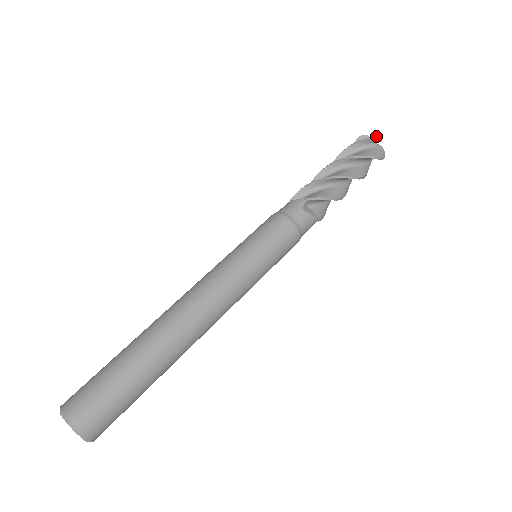
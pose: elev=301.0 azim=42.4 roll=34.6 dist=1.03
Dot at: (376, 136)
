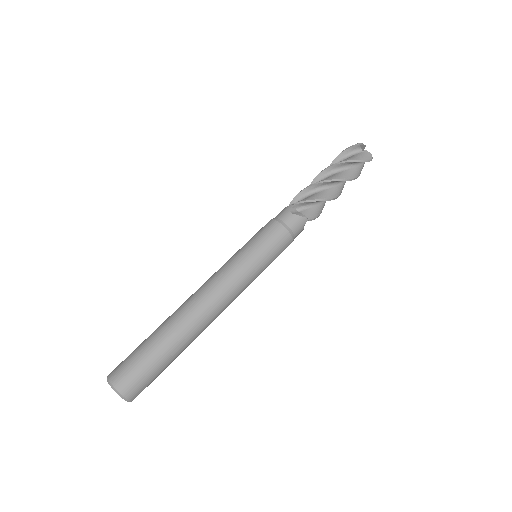
Dot at: (357, 143)
